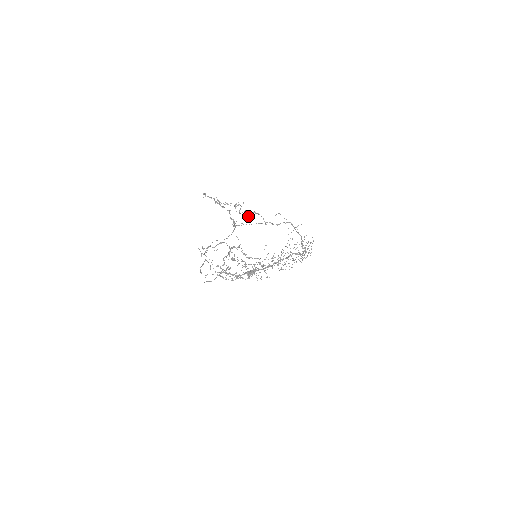
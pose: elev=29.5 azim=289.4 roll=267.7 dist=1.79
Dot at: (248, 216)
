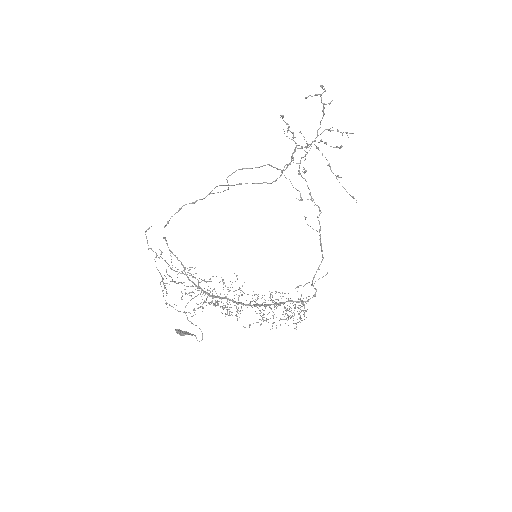
Dot at: occluded
